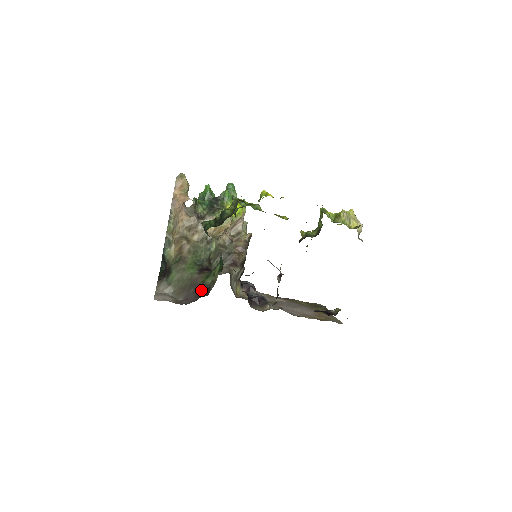
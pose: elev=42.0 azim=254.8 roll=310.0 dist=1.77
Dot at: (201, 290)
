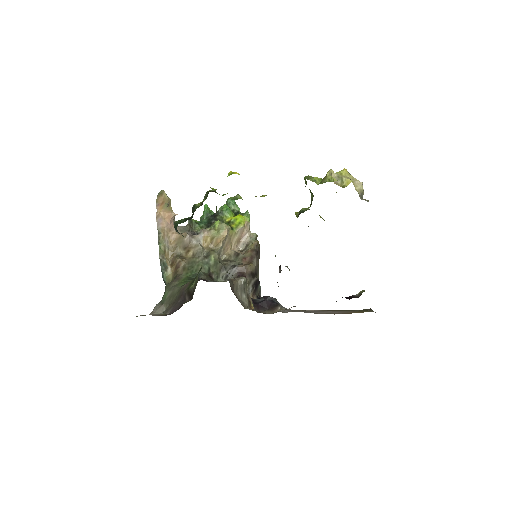
Dot at: (186, 297)
